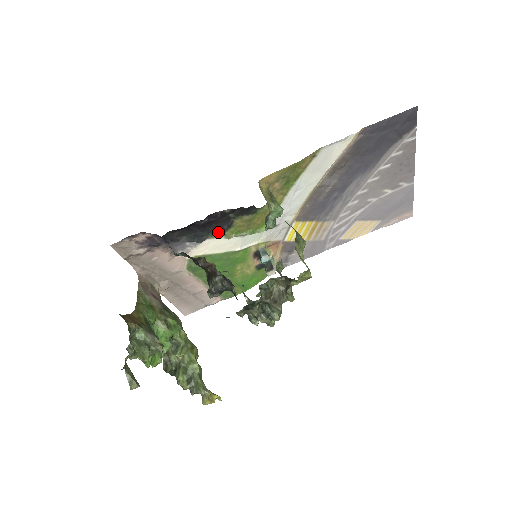
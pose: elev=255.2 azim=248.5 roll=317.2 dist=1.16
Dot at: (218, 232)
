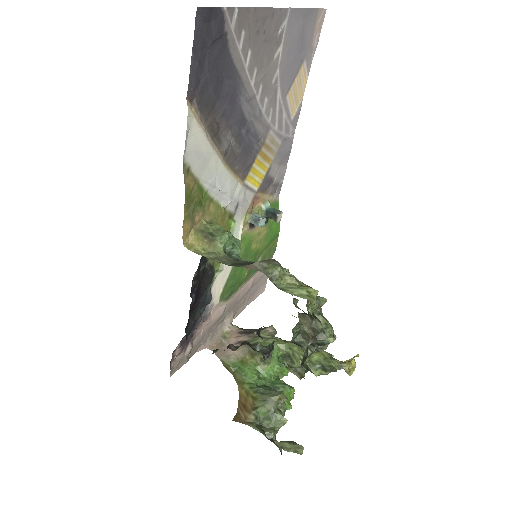
Dot at: (211, 279)
